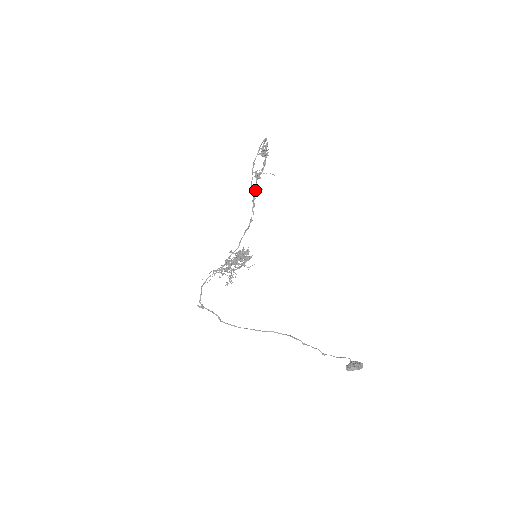
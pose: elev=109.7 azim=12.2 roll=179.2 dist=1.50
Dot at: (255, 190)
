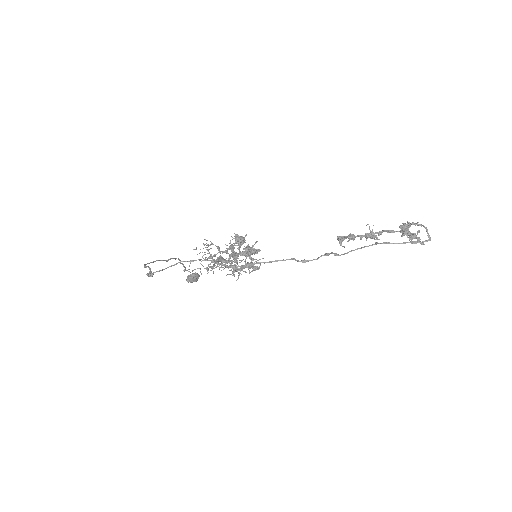
Dot at: occluded
